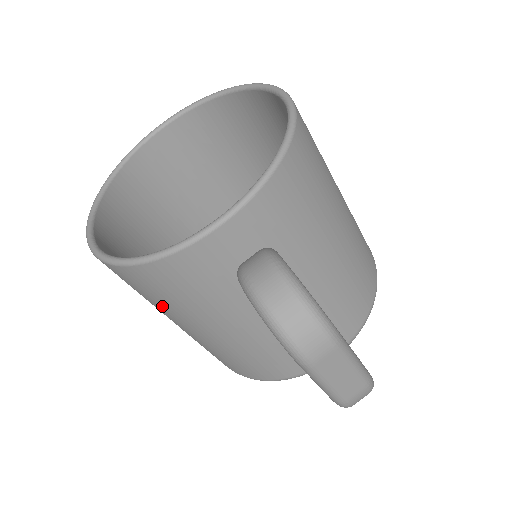
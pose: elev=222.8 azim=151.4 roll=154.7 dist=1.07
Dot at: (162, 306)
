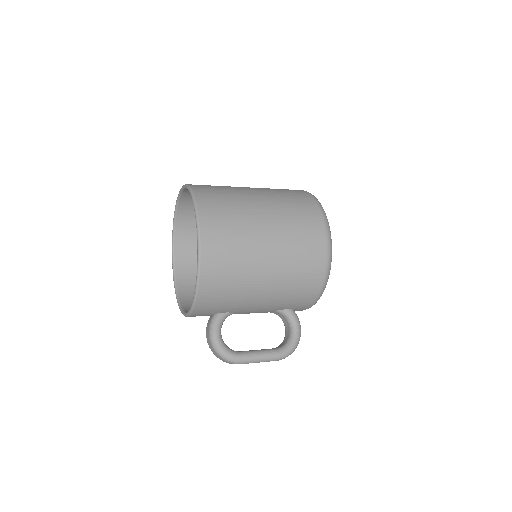
Dot at: occluded
